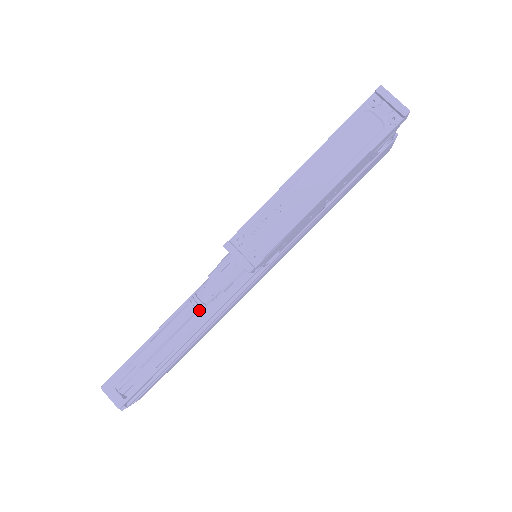
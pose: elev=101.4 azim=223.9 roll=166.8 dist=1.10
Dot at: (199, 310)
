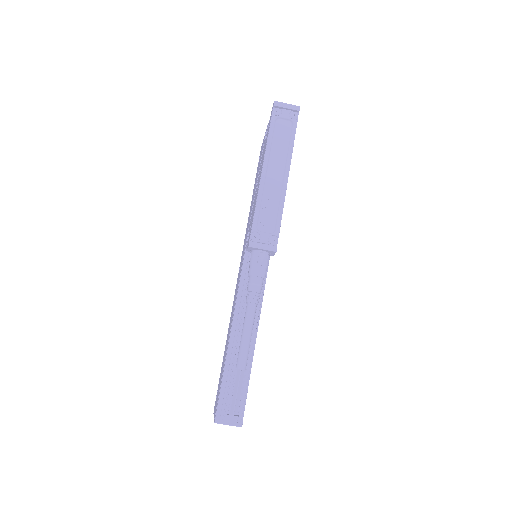
Dot at: (258, 301)
